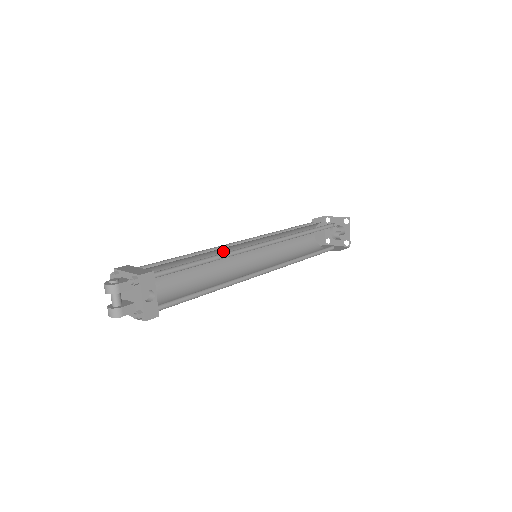
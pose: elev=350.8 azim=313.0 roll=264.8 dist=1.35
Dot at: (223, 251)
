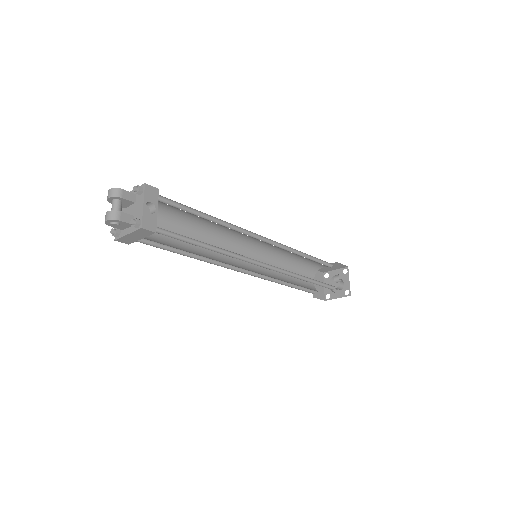
Dot at: (224, 241)
